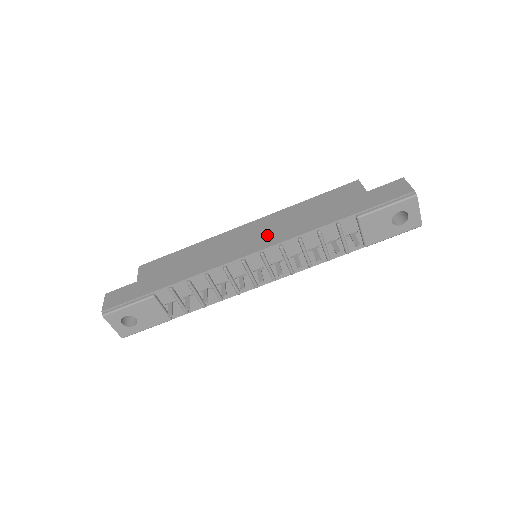
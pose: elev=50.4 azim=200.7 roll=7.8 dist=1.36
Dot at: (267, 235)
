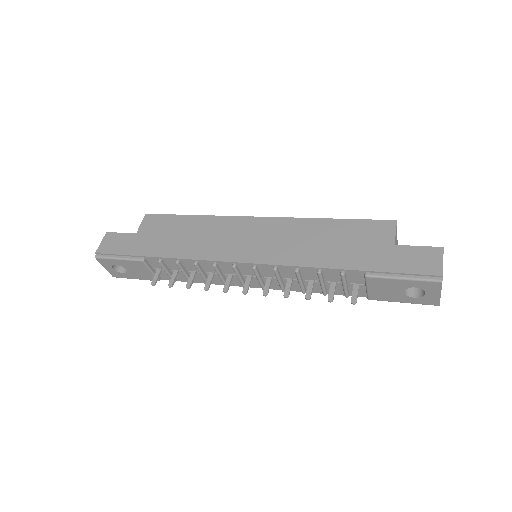
Dot at: (269, 246)
